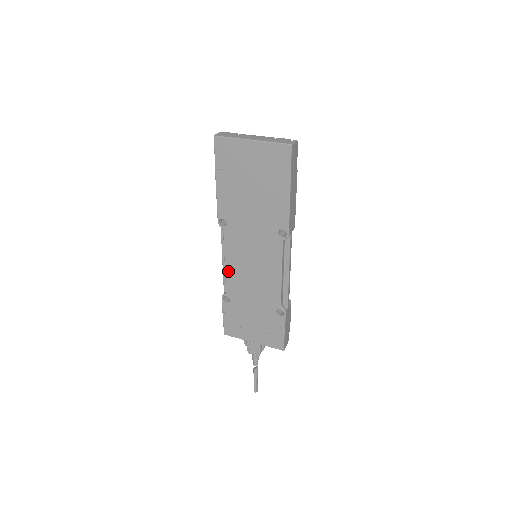
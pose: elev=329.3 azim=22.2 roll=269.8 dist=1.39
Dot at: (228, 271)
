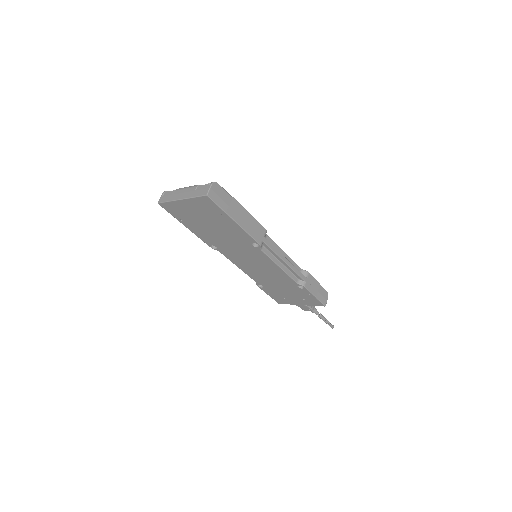
Dot at: (245, 272)
